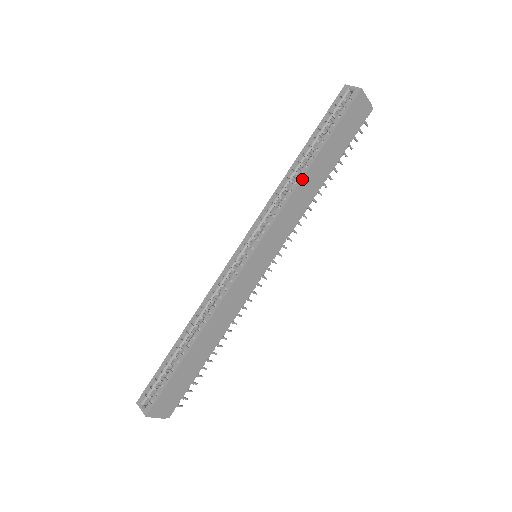
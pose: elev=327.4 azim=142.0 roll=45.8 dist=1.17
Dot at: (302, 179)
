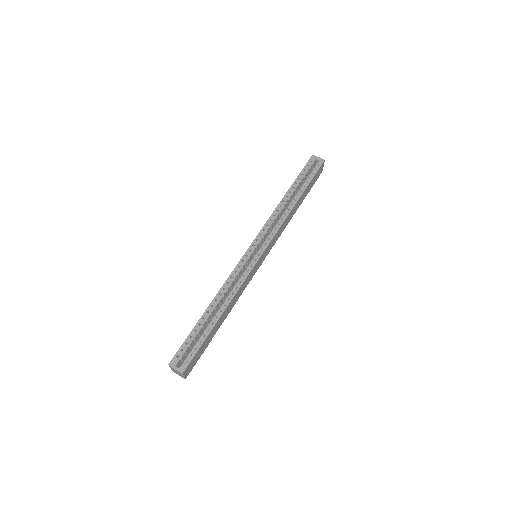
Dot at: (293, 208)
